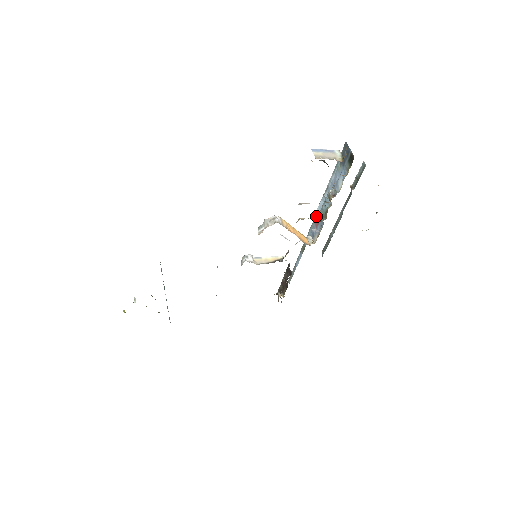
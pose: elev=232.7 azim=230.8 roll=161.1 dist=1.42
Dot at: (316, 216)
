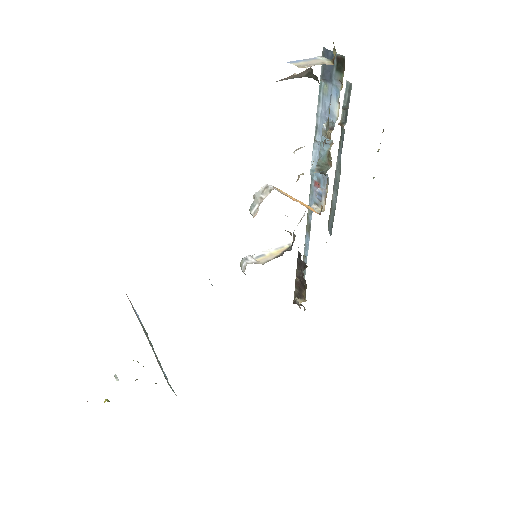
Dot at: (316, 169)
